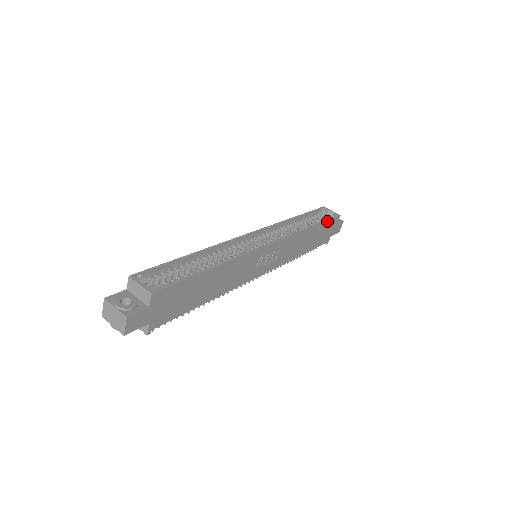
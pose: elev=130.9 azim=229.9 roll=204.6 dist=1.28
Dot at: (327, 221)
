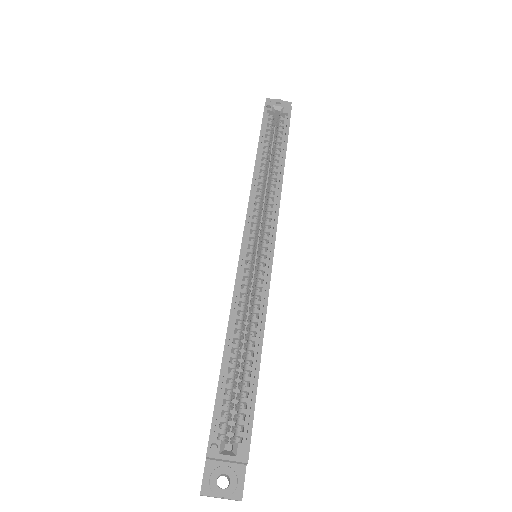
Dot at: (288, 134)
